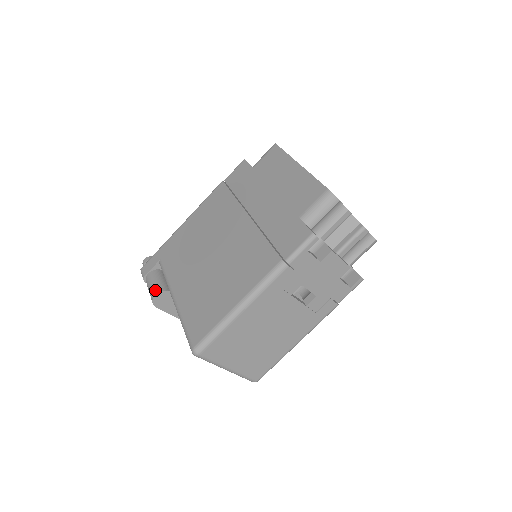
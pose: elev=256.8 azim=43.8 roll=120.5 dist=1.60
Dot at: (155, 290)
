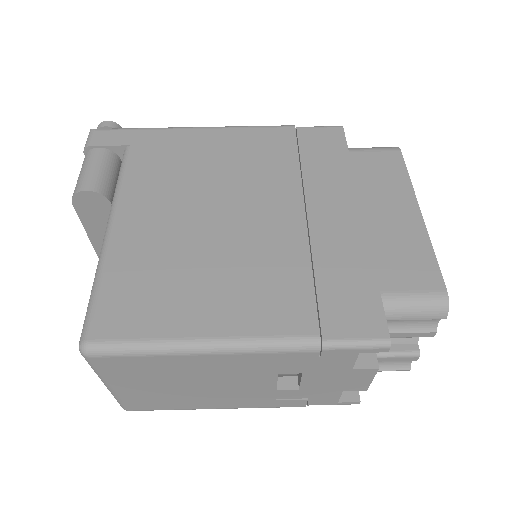
Dot at: (91, 183)
